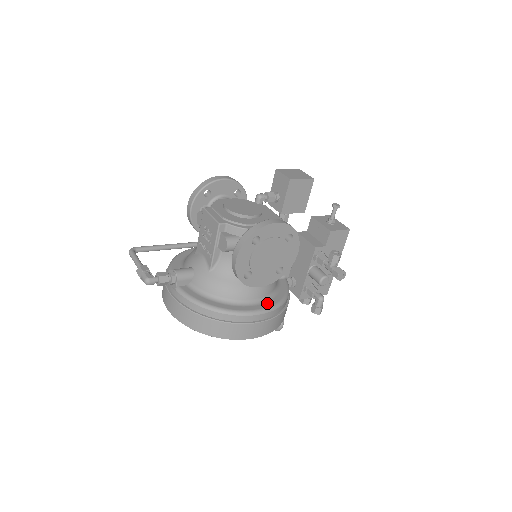
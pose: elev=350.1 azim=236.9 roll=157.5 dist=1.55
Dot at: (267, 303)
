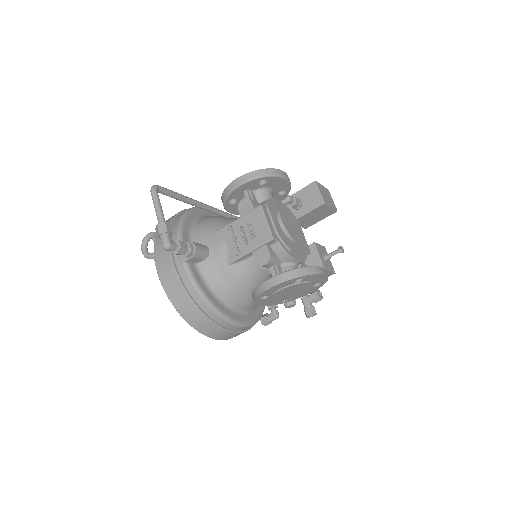
Dot at: (251, 316)
